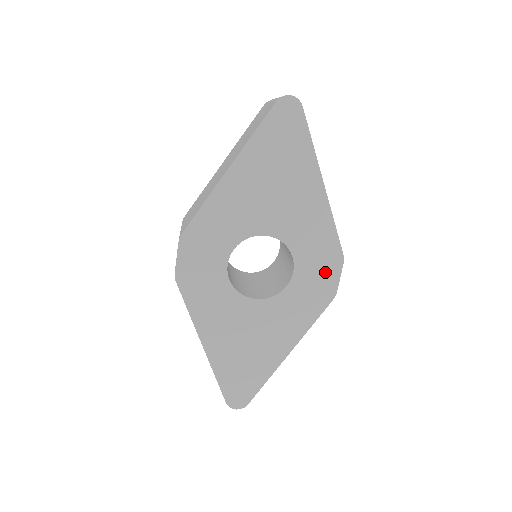
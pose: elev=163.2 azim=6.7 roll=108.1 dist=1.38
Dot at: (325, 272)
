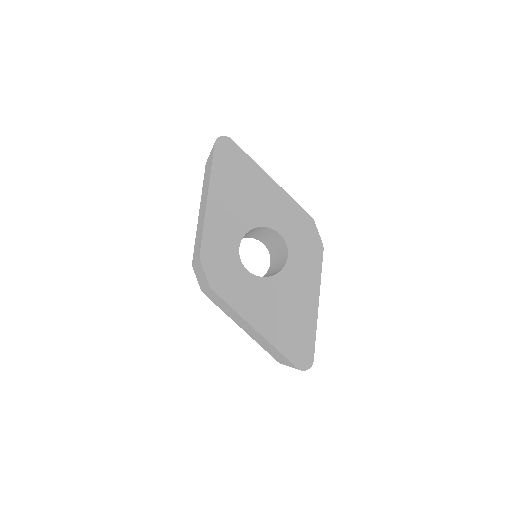
Dot at: (307, 234)
